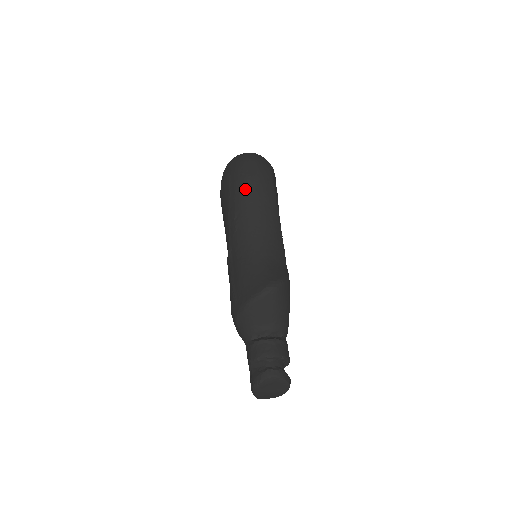
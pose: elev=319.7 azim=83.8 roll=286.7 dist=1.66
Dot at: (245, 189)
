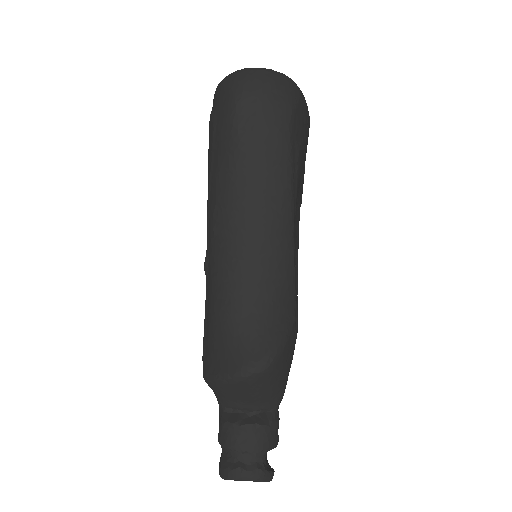
Dot at: (233, 162)
